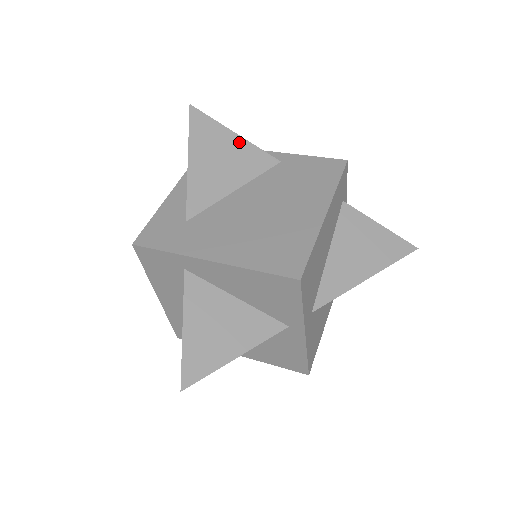
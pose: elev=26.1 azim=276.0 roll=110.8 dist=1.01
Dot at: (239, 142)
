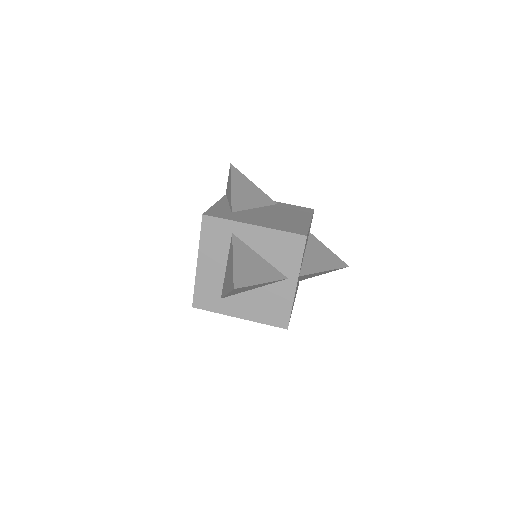
Dot at: (256, 188)
